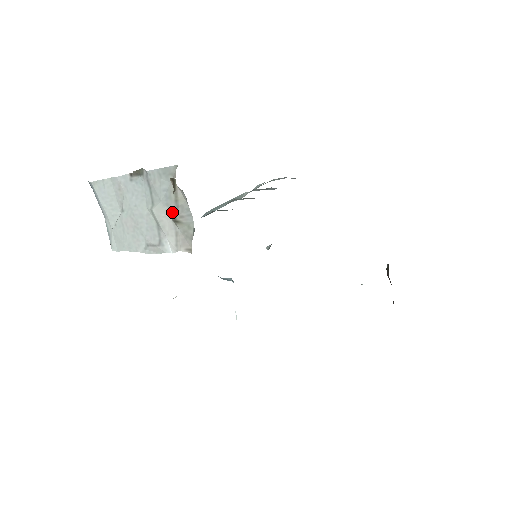
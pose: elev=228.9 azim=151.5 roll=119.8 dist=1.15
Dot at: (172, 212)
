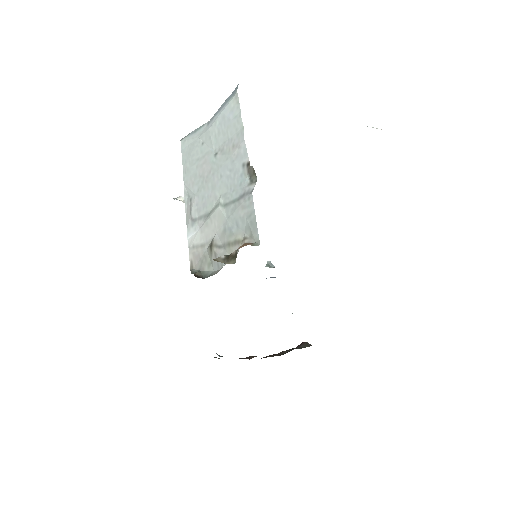
Dot at: (220, 238)
